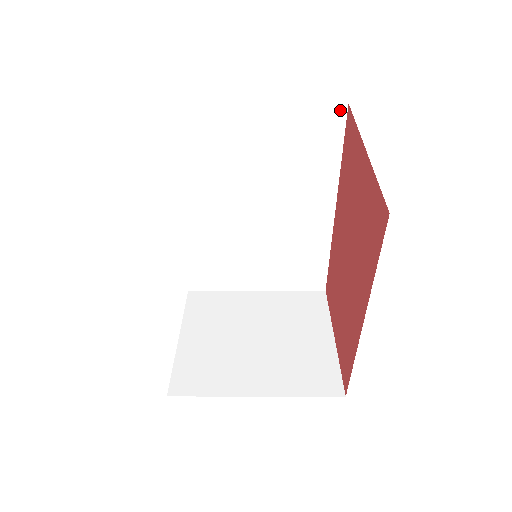
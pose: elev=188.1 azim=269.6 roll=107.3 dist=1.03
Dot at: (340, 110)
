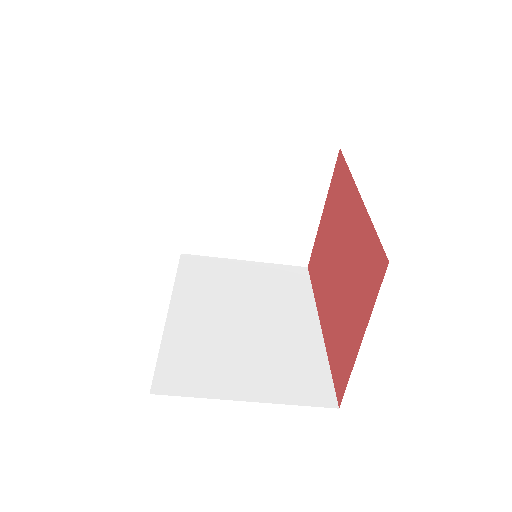
Dot at: (303, 269)
